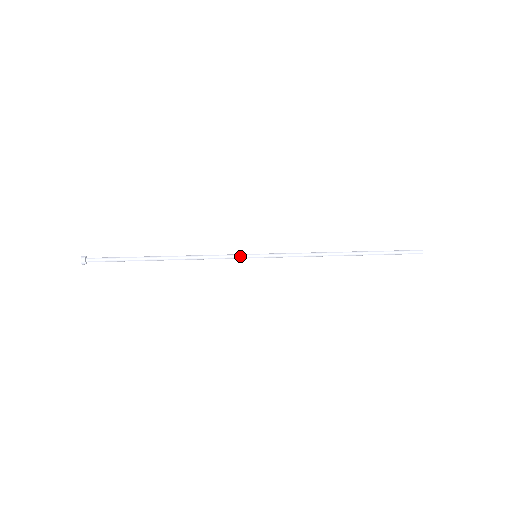
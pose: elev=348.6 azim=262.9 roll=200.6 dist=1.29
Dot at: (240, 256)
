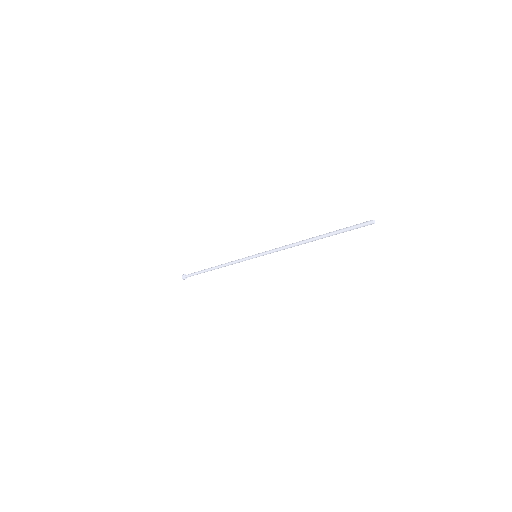
Dot at: (247, 257)
